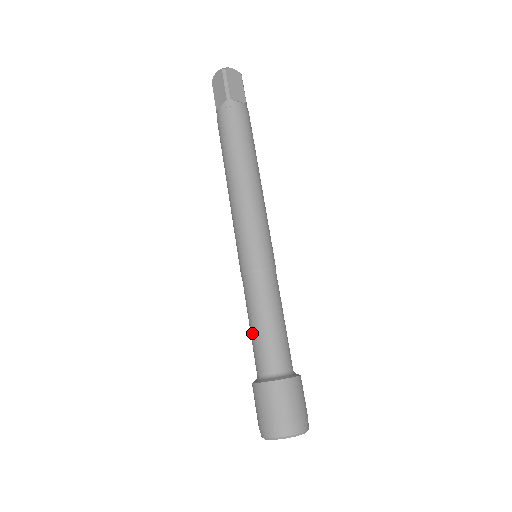
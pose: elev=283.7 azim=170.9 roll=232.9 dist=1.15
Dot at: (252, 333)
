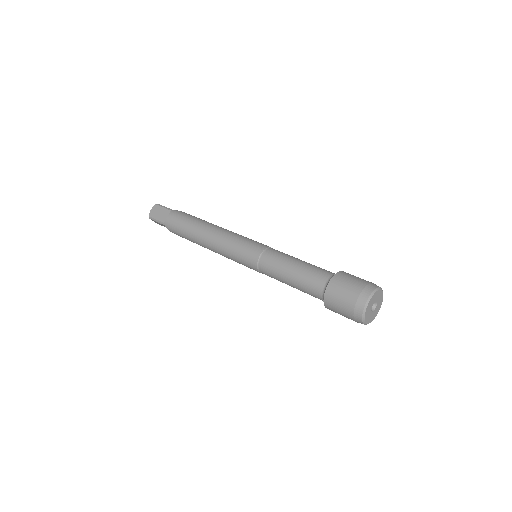
Dot at: (296, 274)
